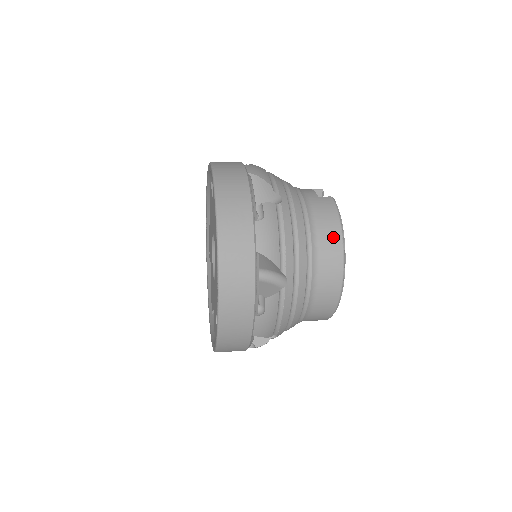
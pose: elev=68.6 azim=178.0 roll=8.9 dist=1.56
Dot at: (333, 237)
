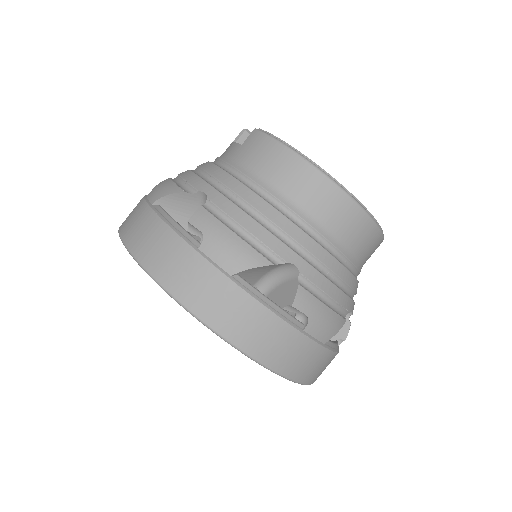
Dot at: (294, 169)
